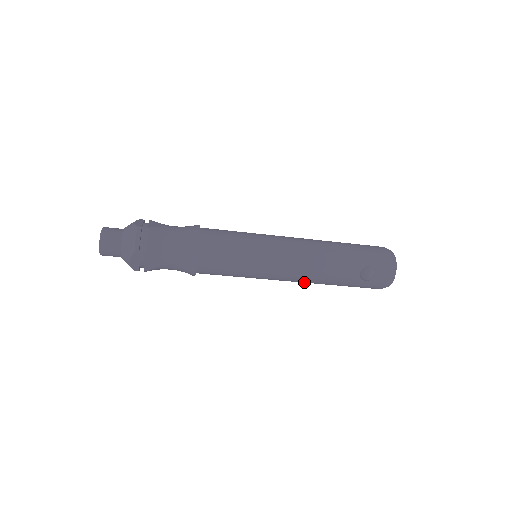
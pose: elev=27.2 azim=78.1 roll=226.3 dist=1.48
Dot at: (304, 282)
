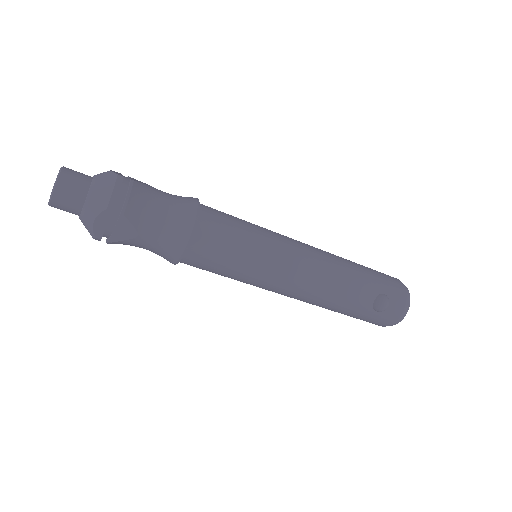
Dot at: (307, 301)
